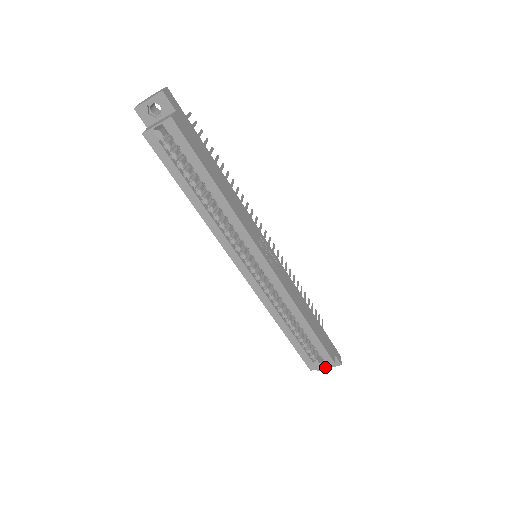
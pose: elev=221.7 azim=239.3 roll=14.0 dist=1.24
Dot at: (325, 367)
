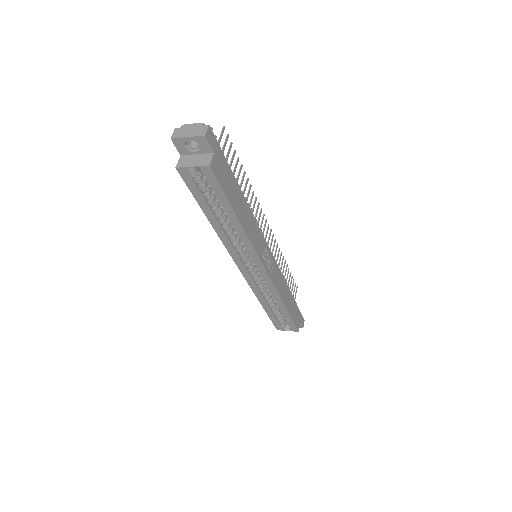
Dot at: occluded
